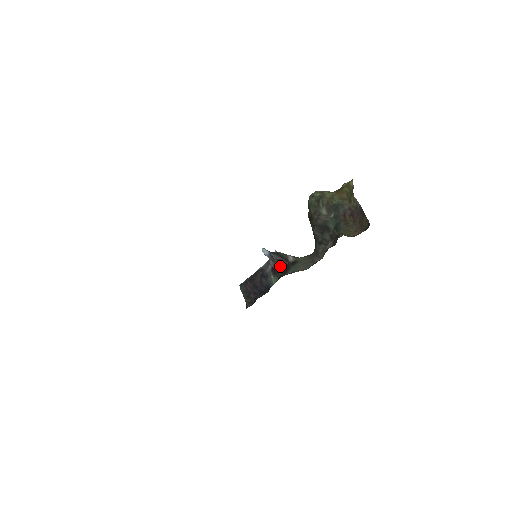
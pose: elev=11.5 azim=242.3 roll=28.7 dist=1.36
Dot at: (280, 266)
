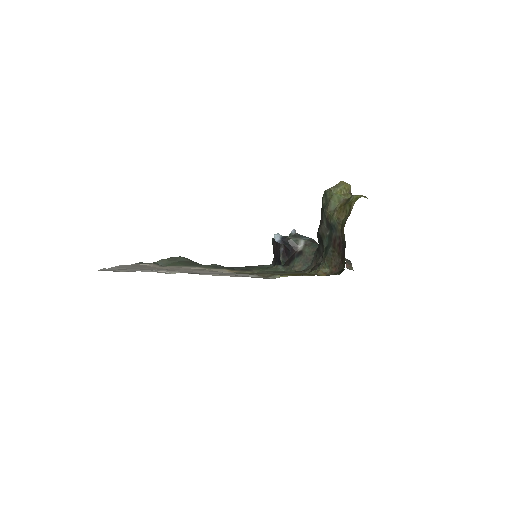
Dot at: (289, 252)
